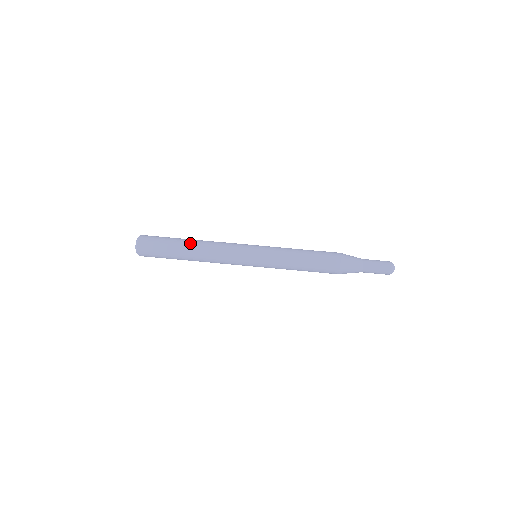
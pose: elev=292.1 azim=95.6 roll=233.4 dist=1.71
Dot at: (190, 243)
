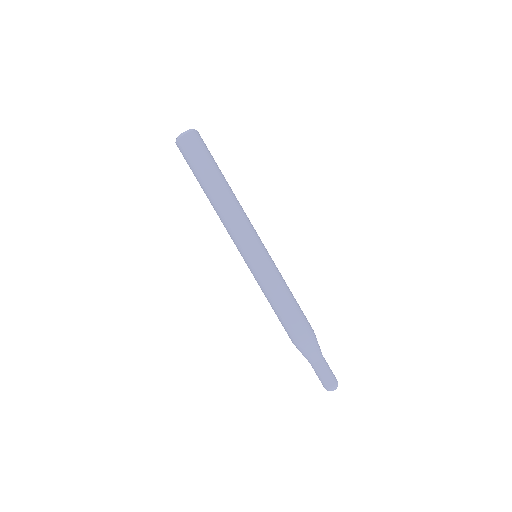
Dot at: (223, 185)
